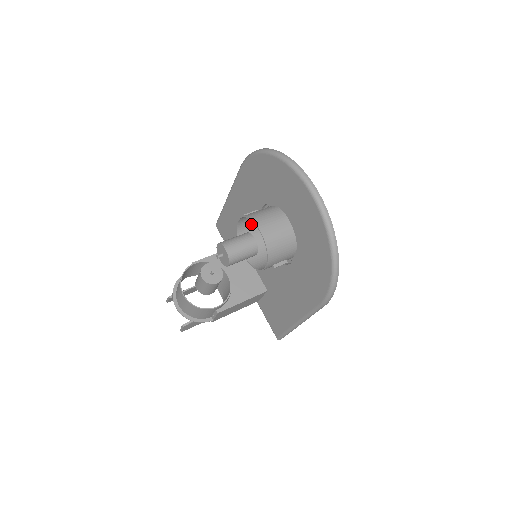
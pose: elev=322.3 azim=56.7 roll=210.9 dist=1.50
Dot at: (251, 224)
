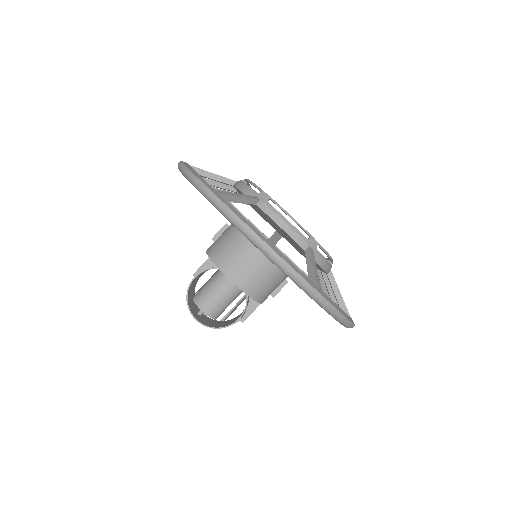
Dot at: occluded
